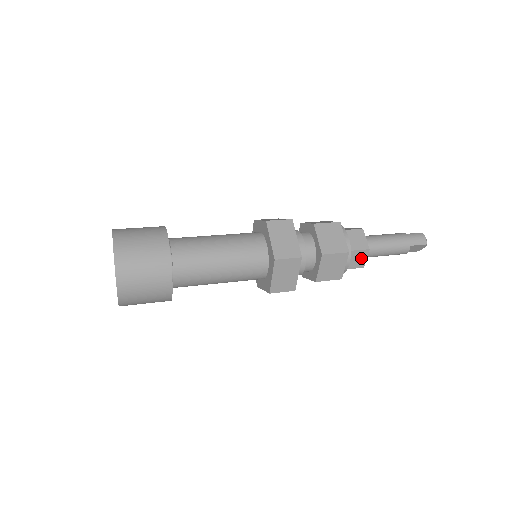
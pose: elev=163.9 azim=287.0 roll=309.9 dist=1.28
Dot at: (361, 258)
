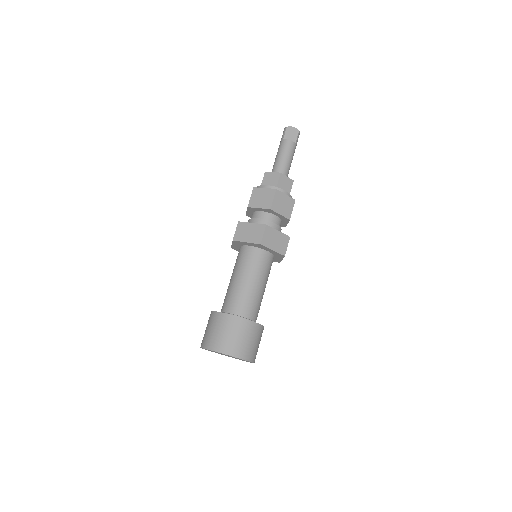
Dot at: occluded
